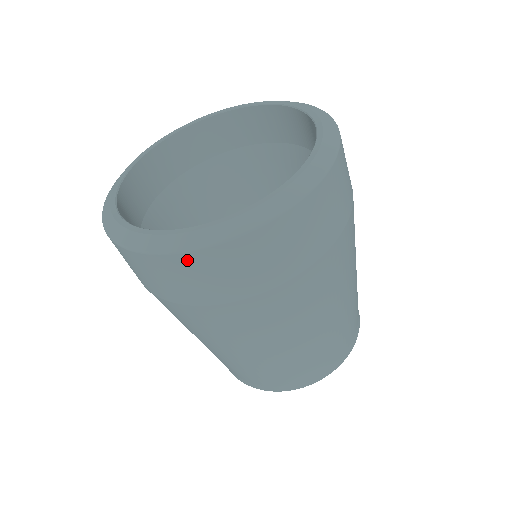
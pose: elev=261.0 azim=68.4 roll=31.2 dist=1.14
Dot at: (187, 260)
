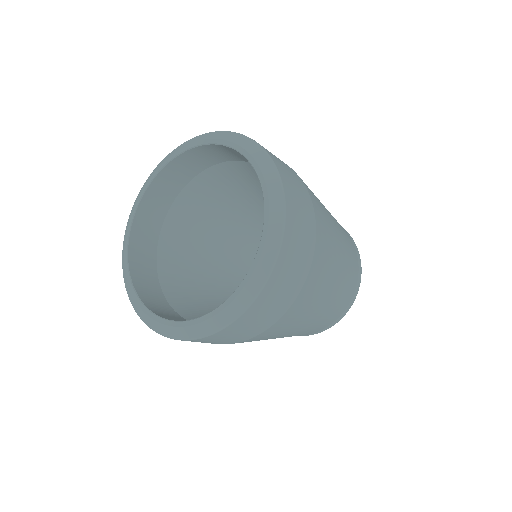
Dot at: (242, 320)
